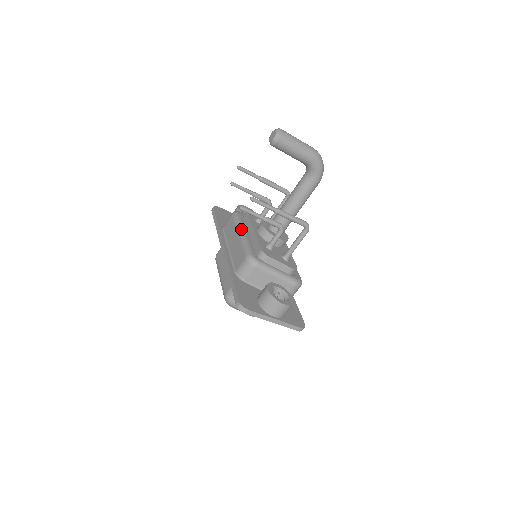
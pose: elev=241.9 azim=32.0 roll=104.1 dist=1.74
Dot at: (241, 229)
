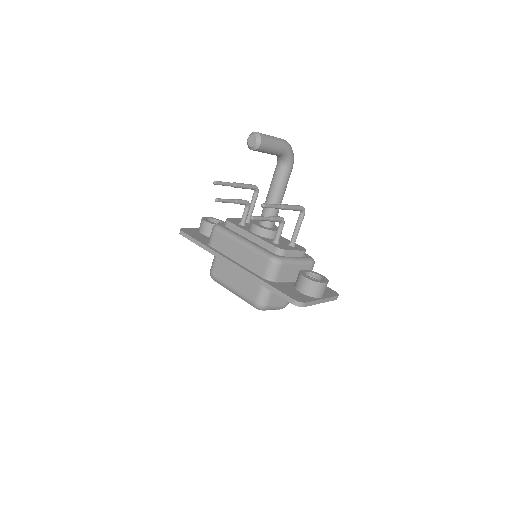
Dot at: (239, 238)
